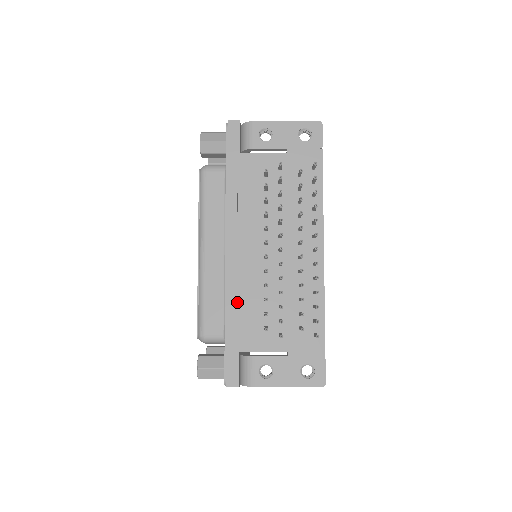
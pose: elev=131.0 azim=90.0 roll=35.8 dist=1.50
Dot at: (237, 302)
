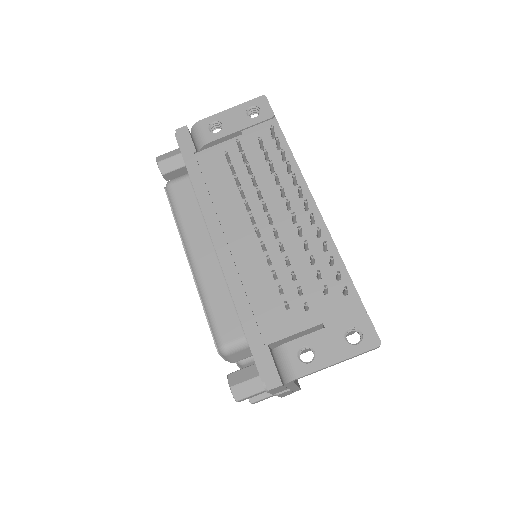
Dot at: (245, 292)
